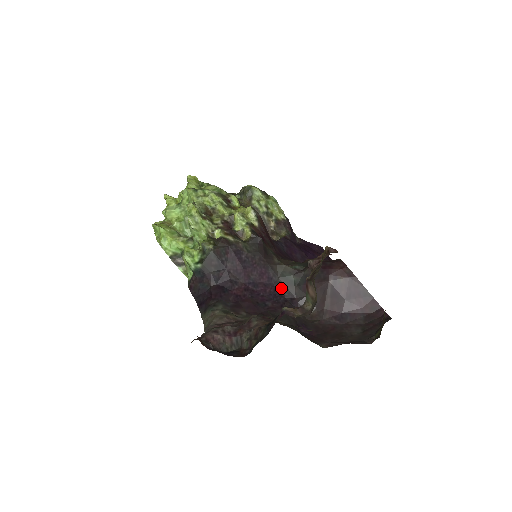
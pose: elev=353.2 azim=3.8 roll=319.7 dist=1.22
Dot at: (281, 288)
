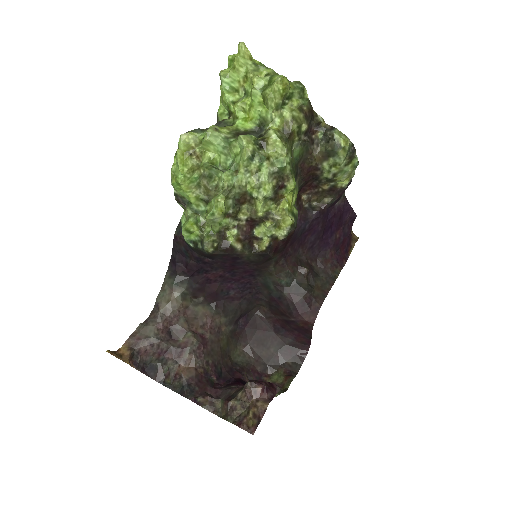
Dot at: (256, 283)
